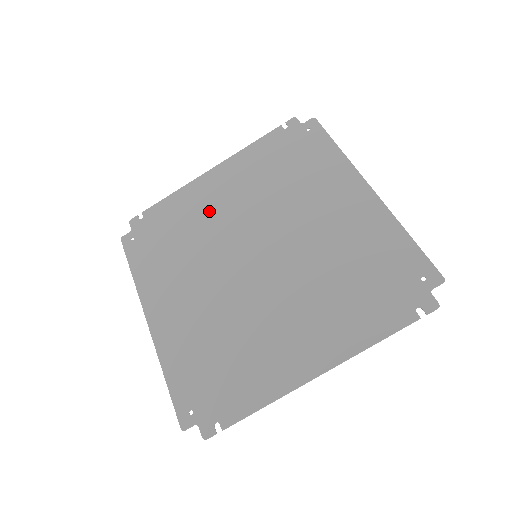
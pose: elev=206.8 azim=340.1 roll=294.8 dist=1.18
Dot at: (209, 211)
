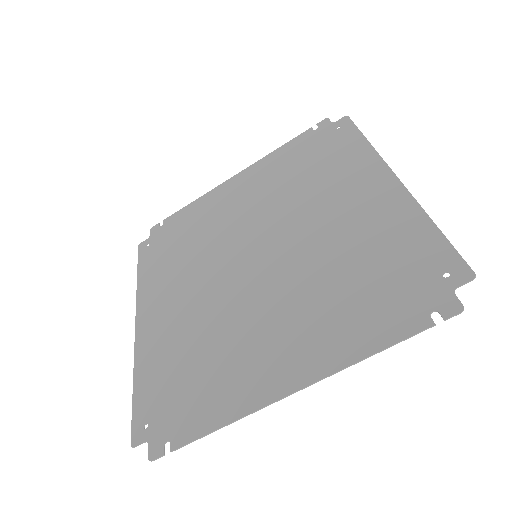
Dot at: (222, 214)
